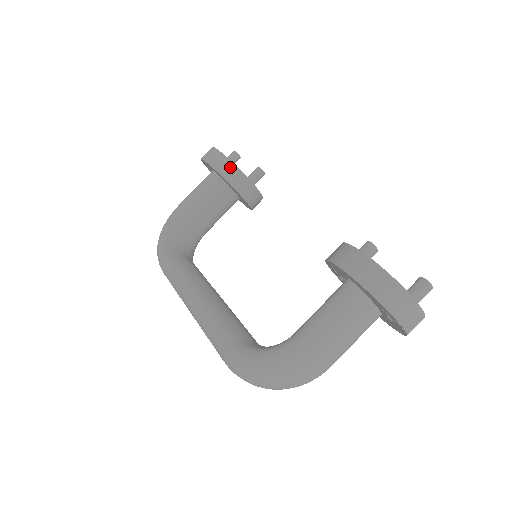
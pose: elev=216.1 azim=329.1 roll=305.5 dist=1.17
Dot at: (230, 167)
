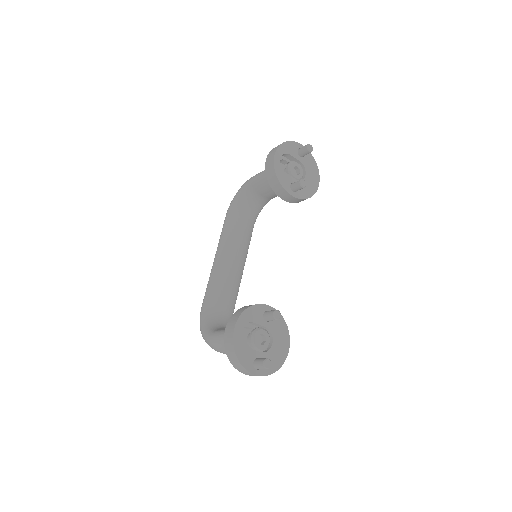
Dot at: (274, 177)
